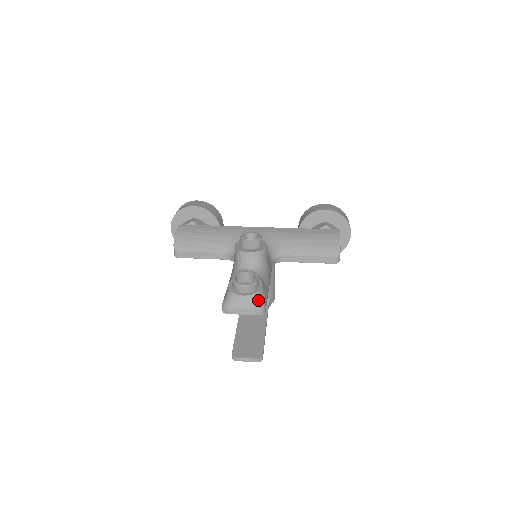
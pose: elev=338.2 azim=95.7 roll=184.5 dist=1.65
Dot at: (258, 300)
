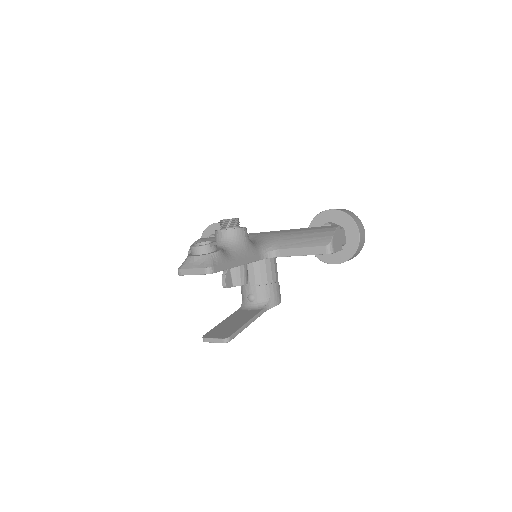
Dot at: (207, 260)
